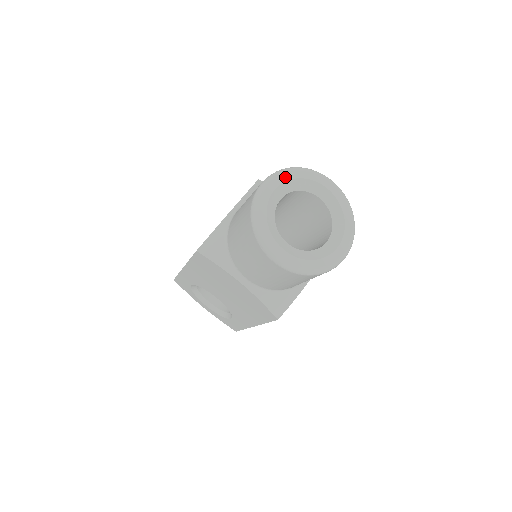
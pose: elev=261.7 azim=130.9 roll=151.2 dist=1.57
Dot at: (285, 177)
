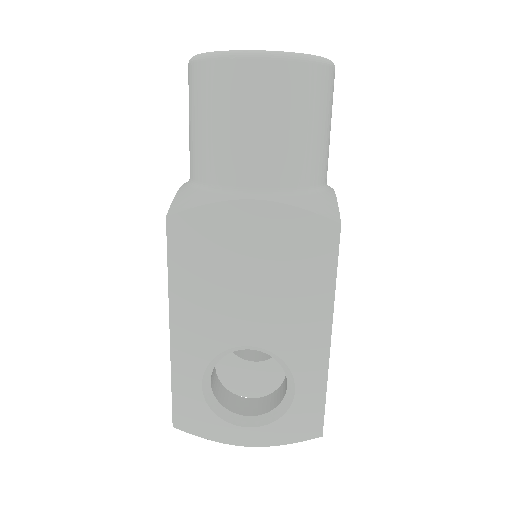
Dot at: occluded
